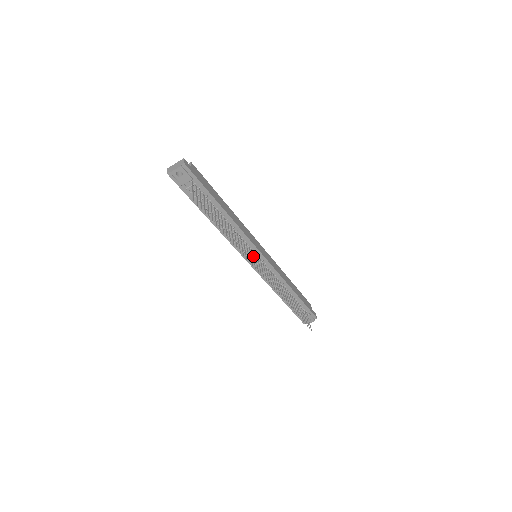
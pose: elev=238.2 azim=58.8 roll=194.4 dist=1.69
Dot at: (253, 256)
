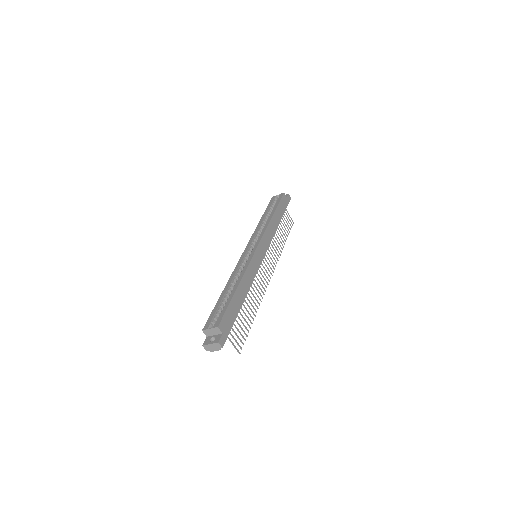
Dot at: (260, 273)
